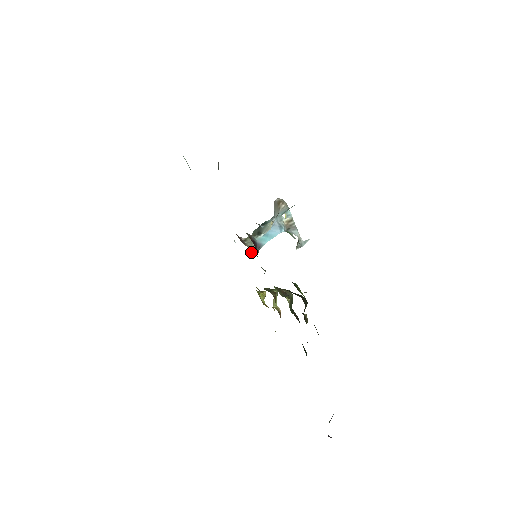
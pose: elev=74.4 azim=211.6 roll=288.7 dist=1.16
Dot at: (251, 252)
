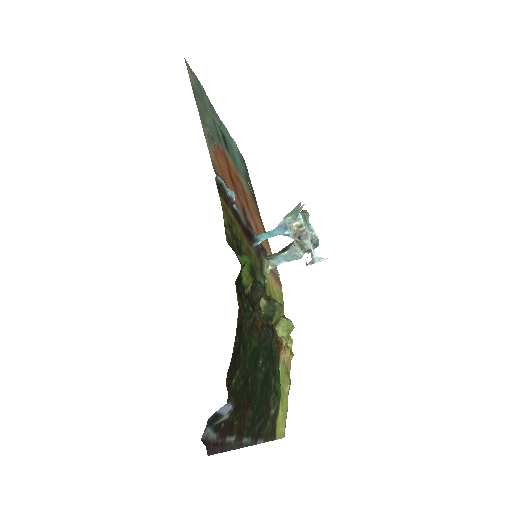
Dot at: (270, 268)
